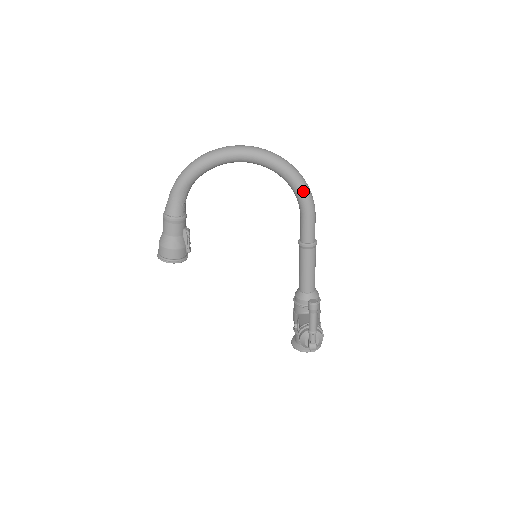
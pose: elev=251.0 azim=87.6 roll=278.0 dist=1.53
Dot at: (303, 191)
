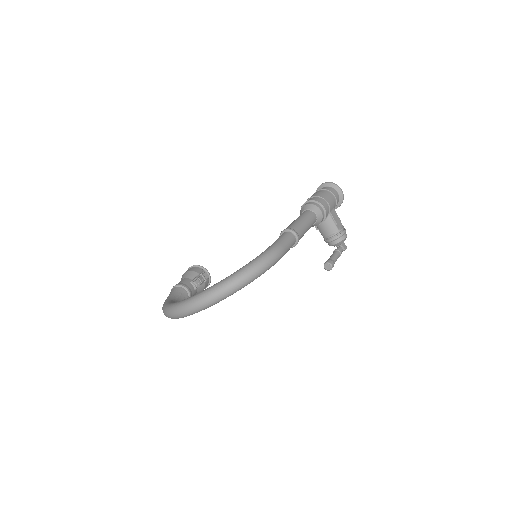
Dot at: (263, 273)
